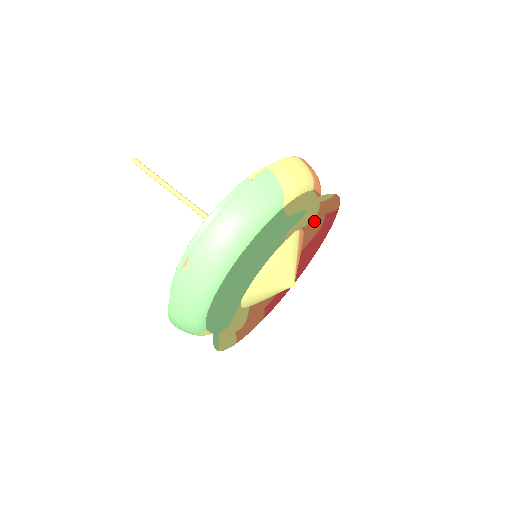
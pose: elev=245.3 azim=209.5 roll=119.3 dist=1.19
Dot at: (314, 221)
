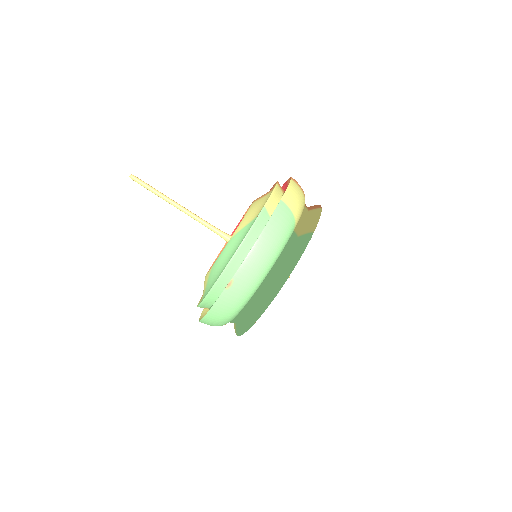
Dot at: occluded
